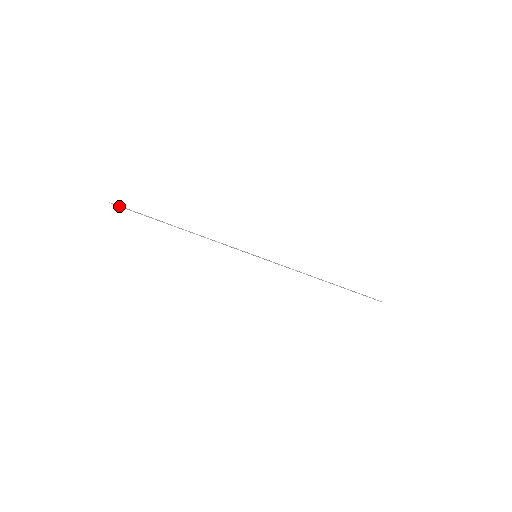
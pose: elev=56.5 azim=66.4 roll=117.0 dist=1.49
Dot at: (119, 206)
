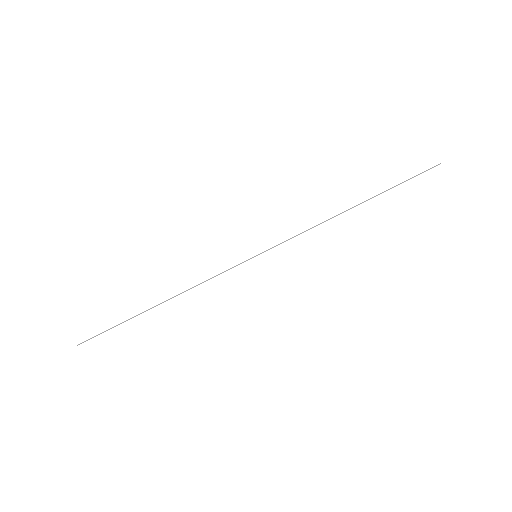
Dot at: occluded
